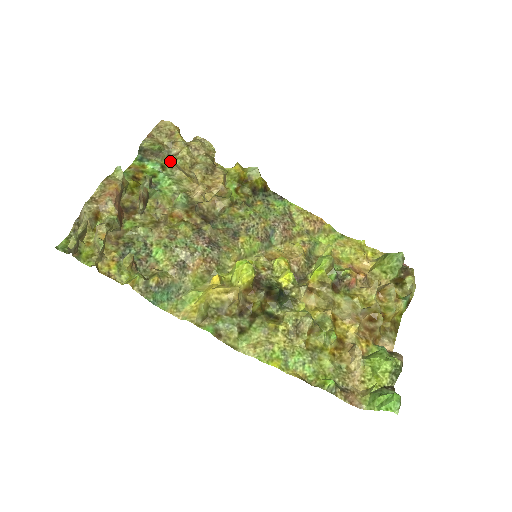
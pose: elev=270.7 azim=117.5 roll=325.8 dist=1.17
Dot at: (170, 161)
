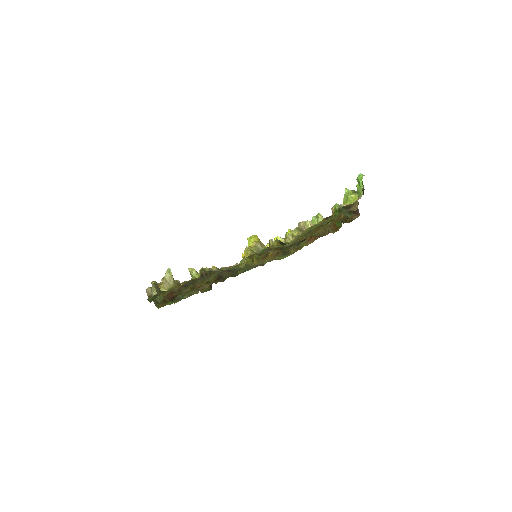
Dot at: occluded
